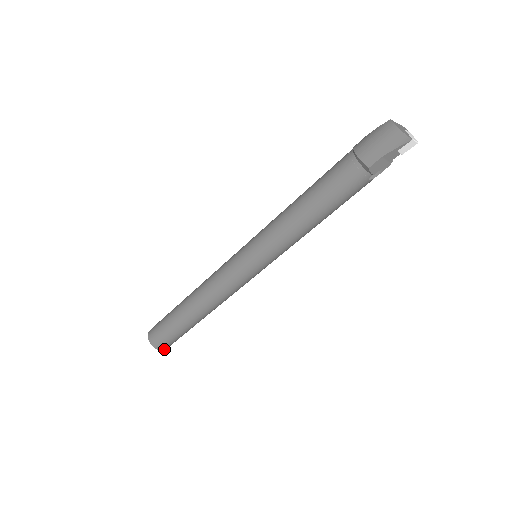
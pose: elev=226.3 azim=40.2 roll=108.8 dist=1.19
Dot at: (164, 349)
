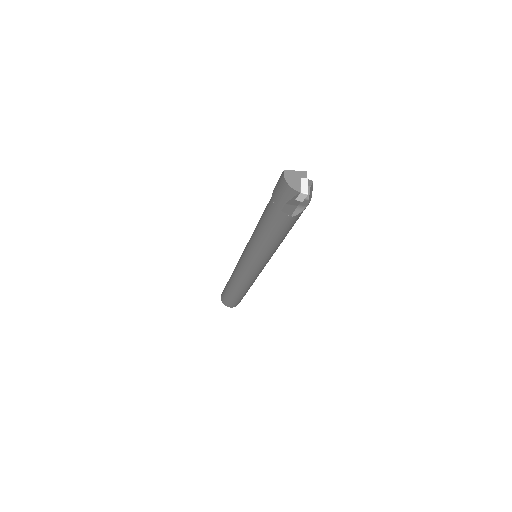
Dot at: occluded
